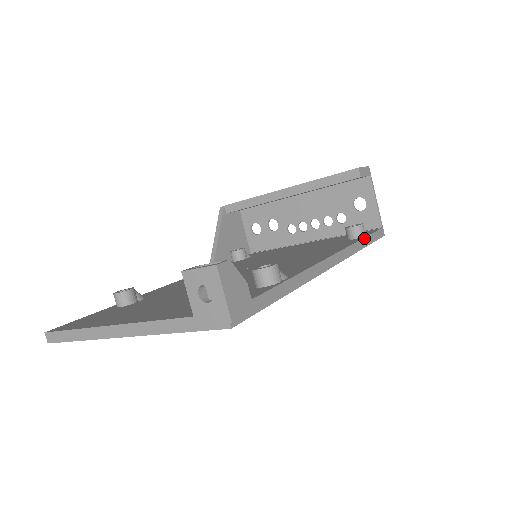
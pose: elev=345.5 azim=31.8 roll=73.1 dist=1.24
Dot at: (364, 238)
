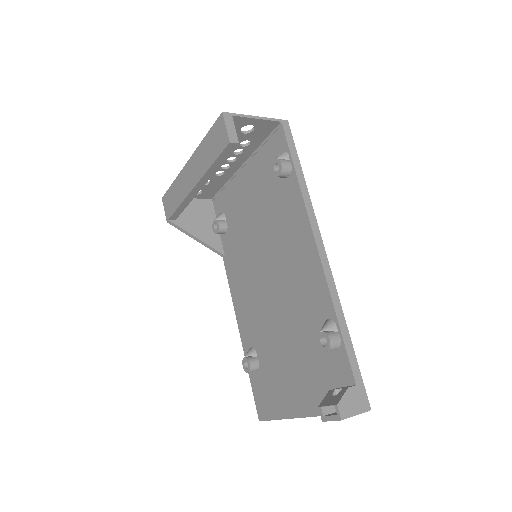
Dot at: (296, 174)
